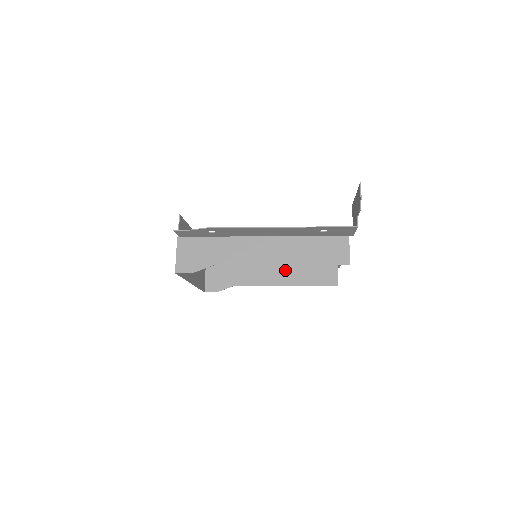
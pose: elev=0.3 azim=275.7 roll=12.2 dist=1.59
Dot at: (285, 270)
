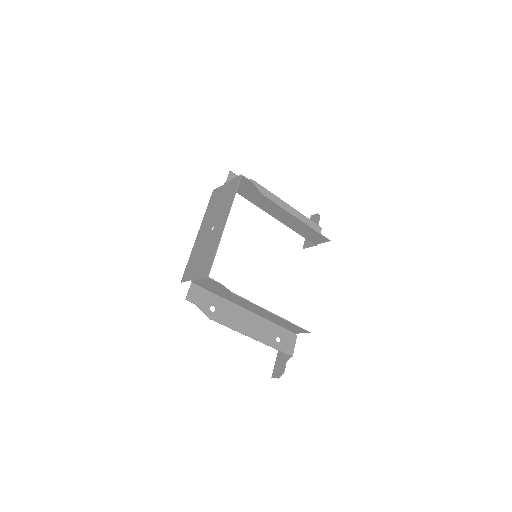
Dot at: (262, 314)
